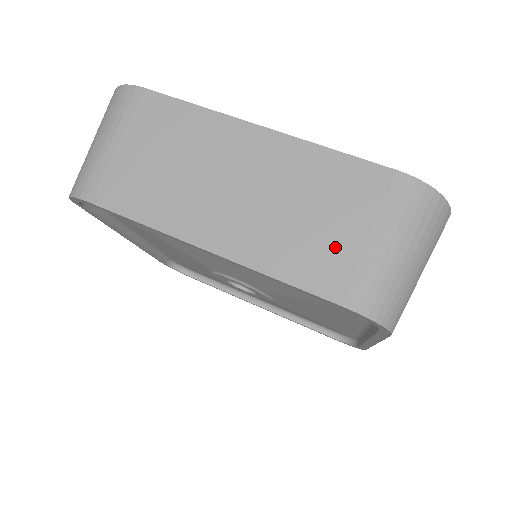
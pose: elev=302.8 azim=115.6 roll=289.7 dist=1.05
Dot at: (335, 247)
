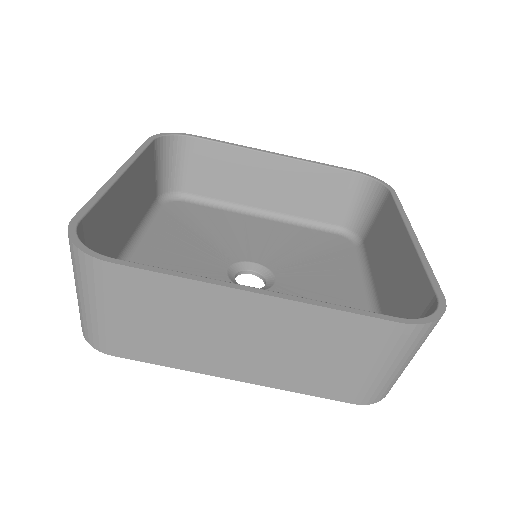
Dot at: (344, 374)
